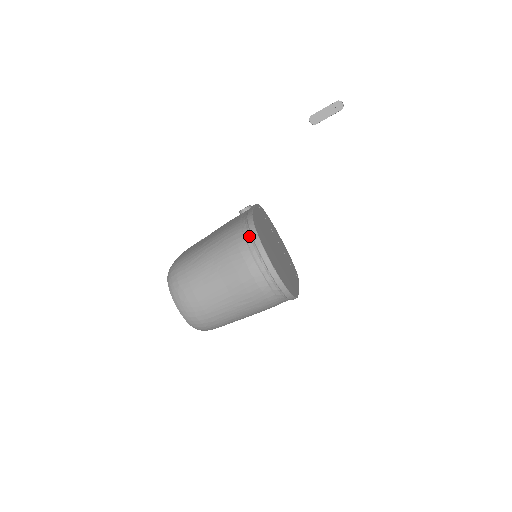
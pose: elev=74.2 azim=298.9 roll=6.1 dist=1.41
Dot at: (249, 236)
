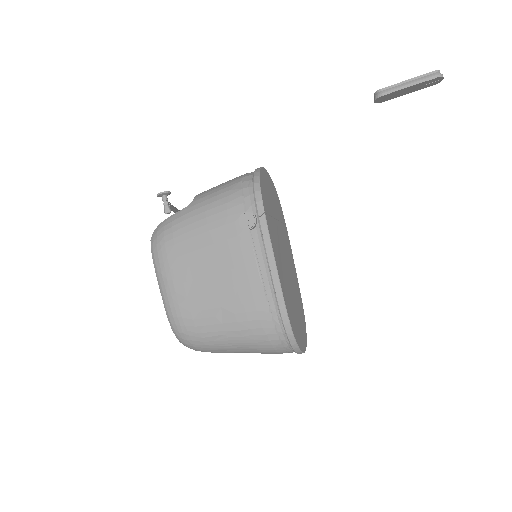
Dot at: (287, 343)
